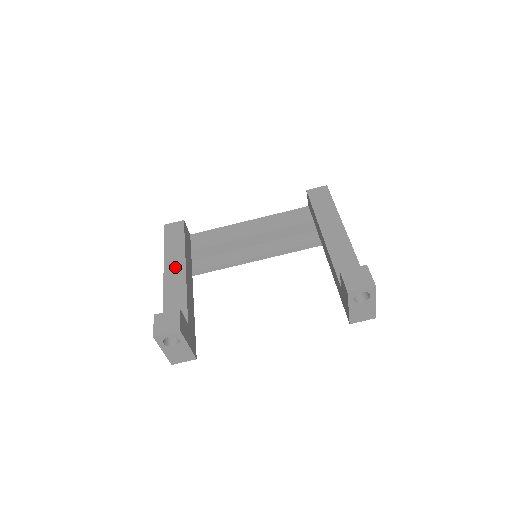
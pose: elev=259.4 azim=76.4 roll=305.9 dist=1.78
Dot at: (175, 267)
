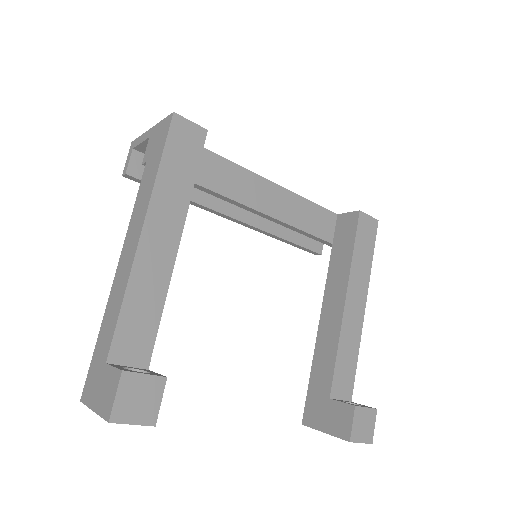
Dot at: (163, 233)
